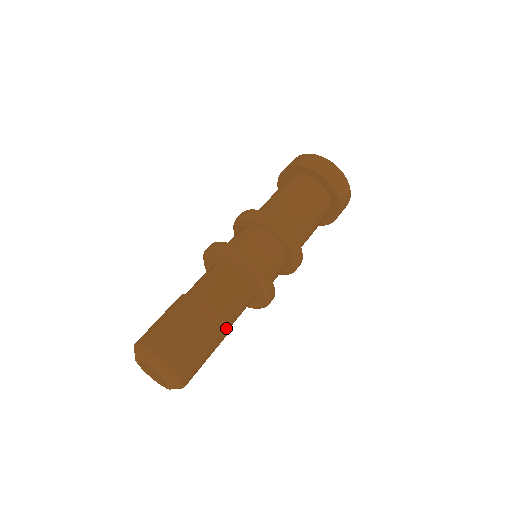
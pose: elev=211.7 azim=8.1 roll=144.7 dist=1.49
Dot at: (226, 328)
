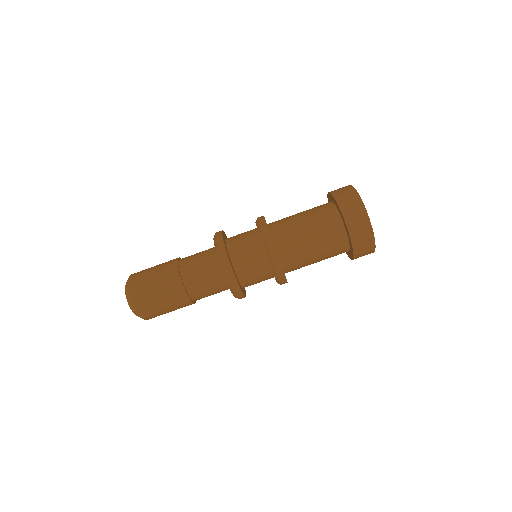
Dot at: (181, 280)
